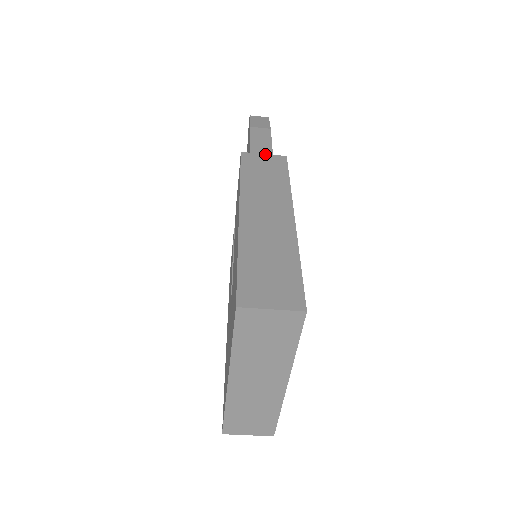
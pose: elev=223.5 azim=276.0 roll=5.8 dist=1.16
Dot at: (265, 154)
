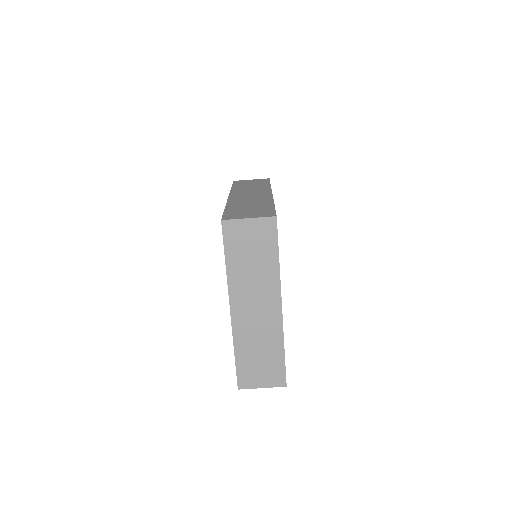
Dot at: occluded
